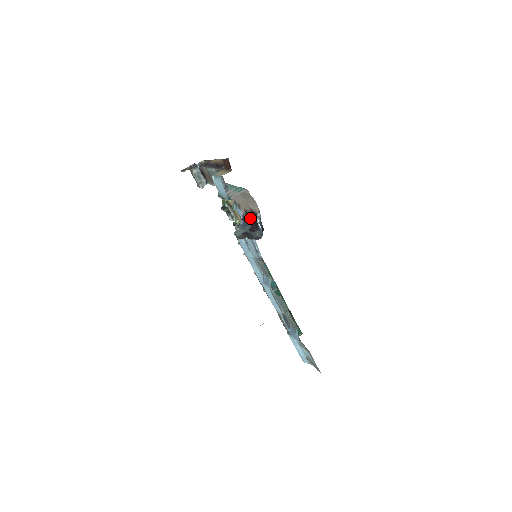
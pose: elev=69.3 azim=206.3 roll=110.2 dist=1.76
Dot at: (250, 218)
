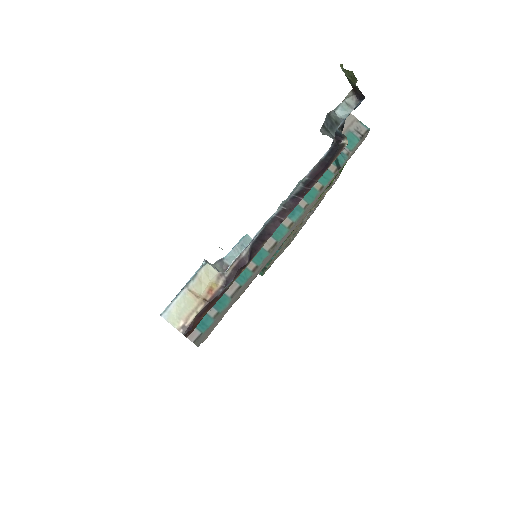
Dot at: occluded
